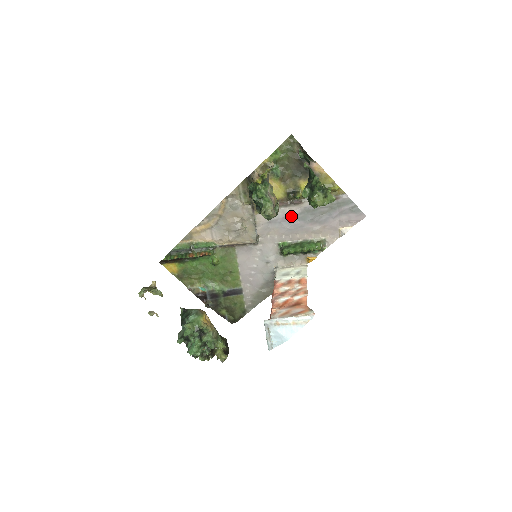
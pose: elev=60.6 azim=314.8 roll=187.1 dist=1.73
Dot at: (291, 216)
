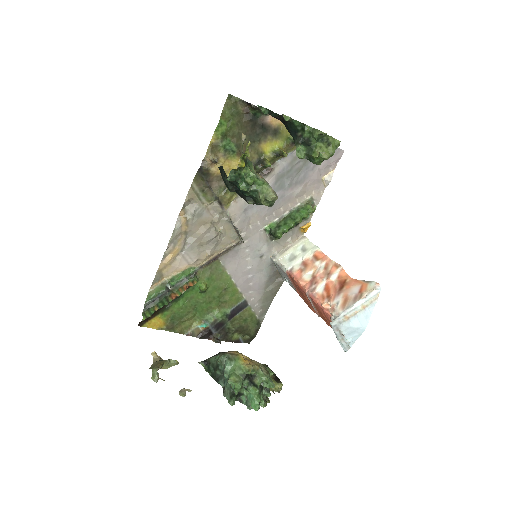
Dot at: occluded
